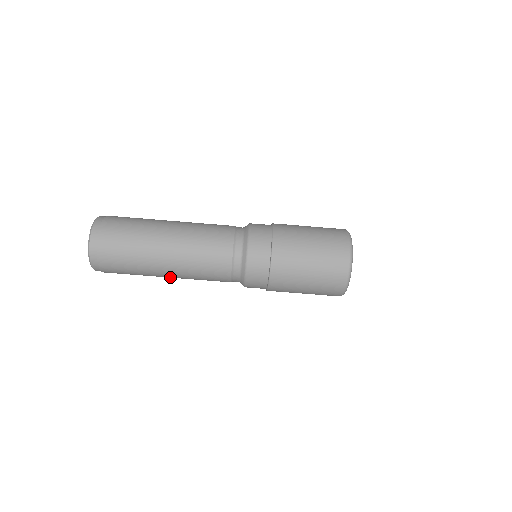
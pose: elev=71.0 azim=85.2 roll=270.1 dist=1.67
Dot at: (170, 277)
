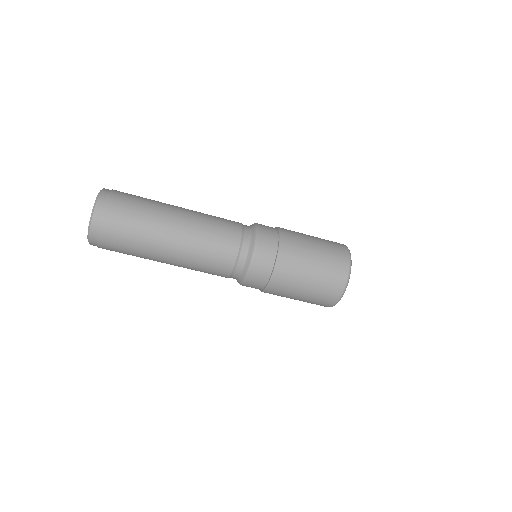
Dot at: (169, 259)
